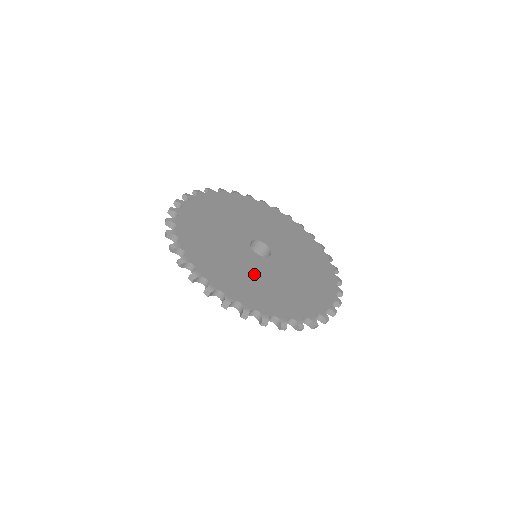
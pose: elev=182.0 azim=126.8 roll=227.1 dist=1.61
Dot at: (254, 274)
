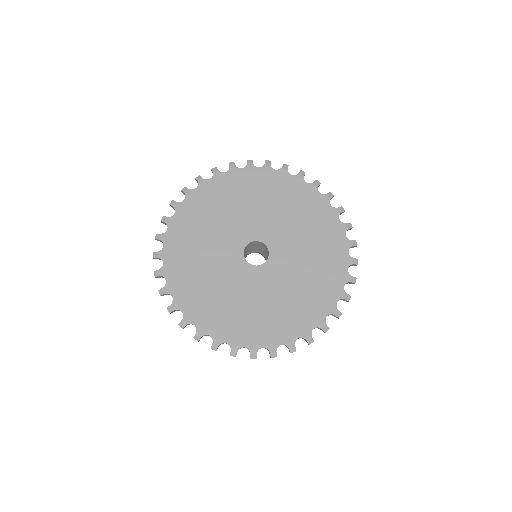
Dot at: (229, 290)
